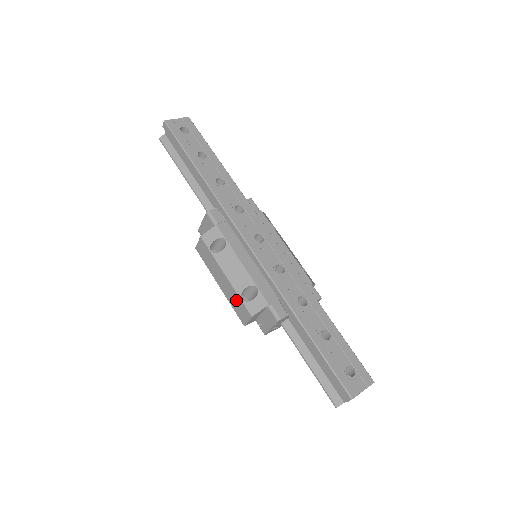
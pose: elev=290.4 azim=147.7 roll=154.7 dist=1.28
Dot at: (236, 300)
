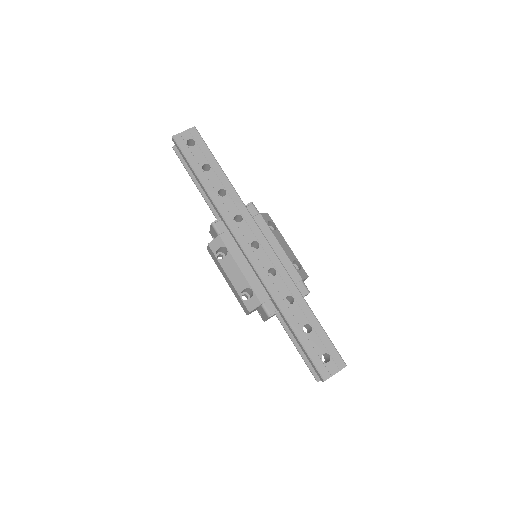
Dot at: (238, 297)
